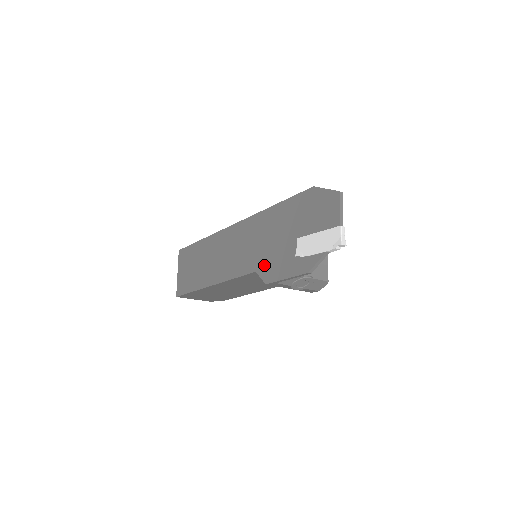
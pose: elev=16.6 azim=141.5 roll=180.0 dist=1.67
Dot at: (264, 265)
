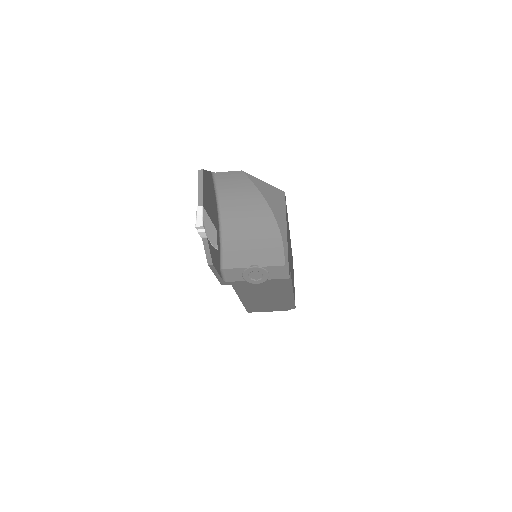
Dot at: occluded
